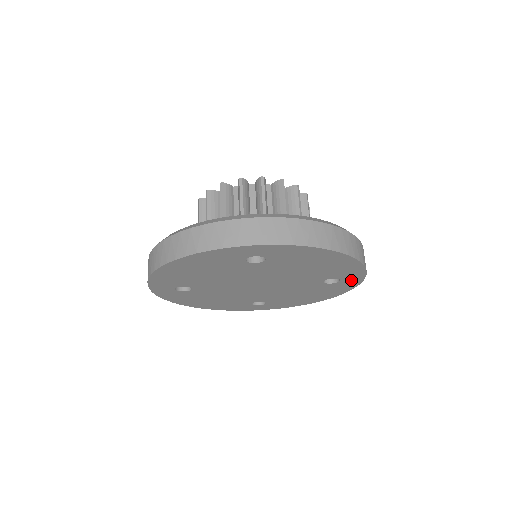
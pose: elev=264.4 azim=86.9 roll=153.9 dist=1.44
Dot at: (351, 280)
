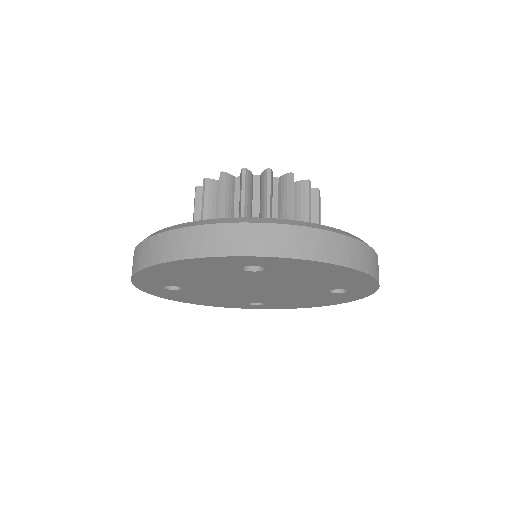
Dot at: (361, 291)
